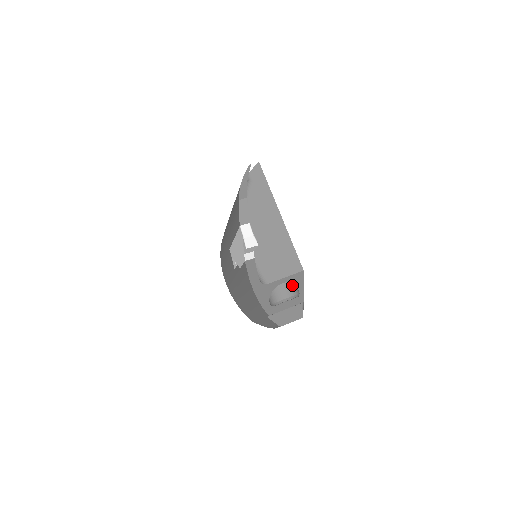
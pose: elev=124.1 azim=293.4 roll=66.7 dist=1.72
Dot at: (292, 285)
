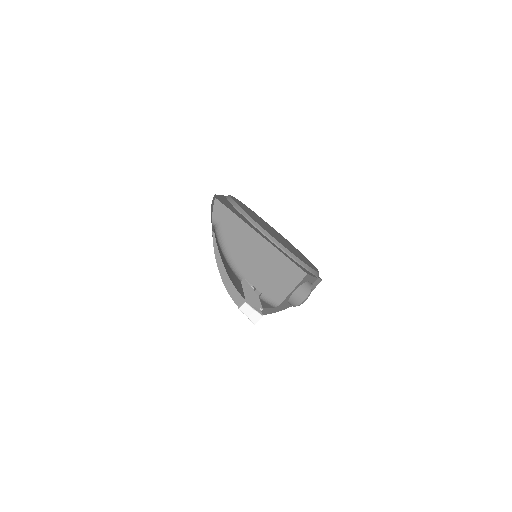
Dot at: (303, 287)
